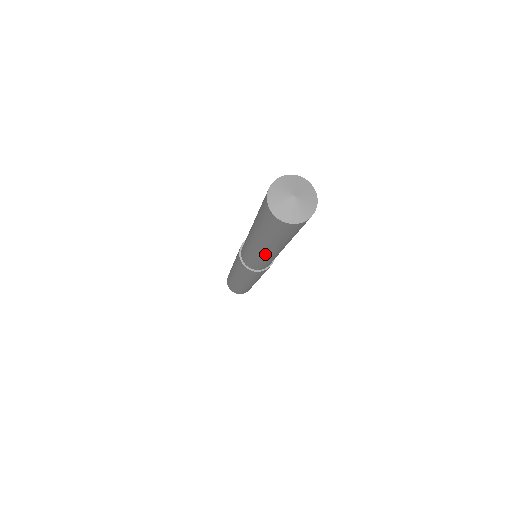
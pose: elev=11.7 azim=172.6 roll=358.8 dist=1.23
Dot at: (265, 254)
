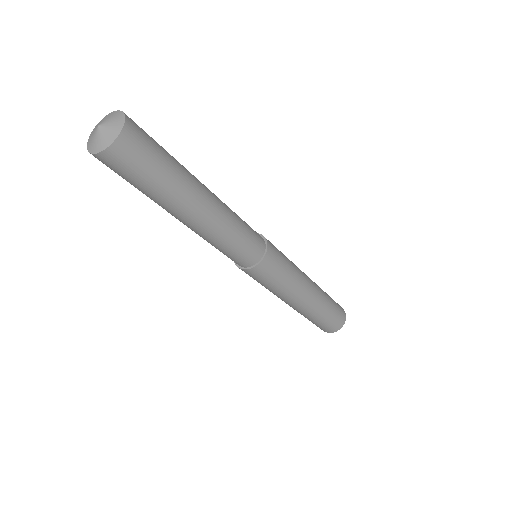
Dot at: (194, 228)
